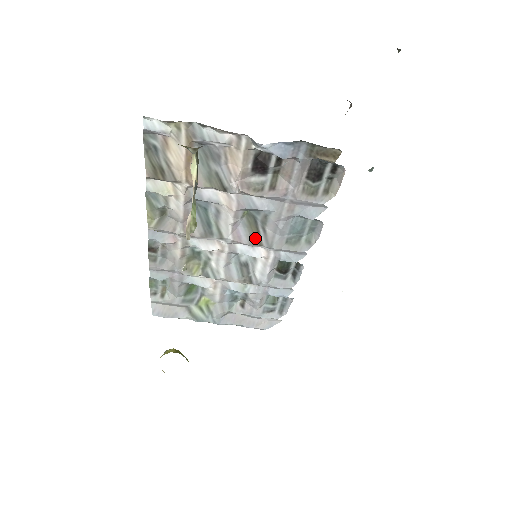
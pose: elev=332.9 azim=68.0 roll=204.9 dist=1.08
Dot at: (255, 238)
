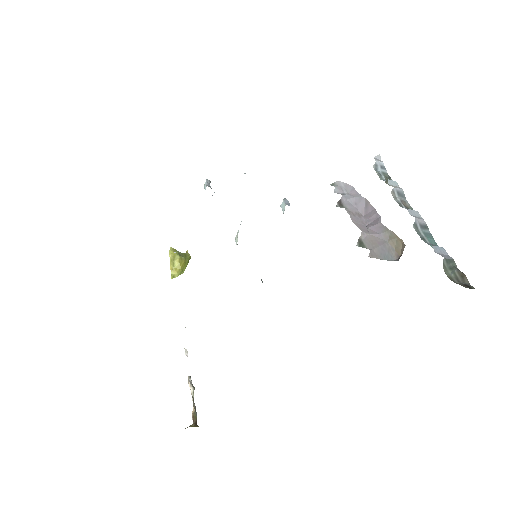
Dot at: occluded
